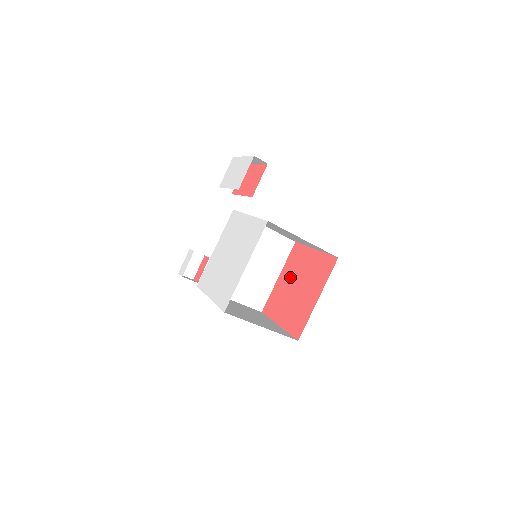
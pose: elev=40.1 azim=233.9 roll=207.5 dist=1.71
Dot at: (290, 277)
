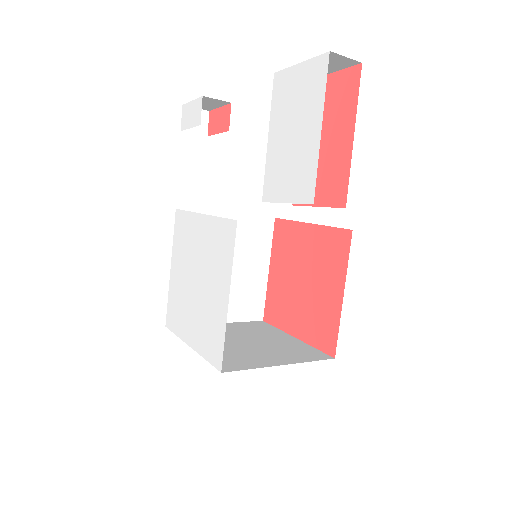
Dot at: (310, 256)
